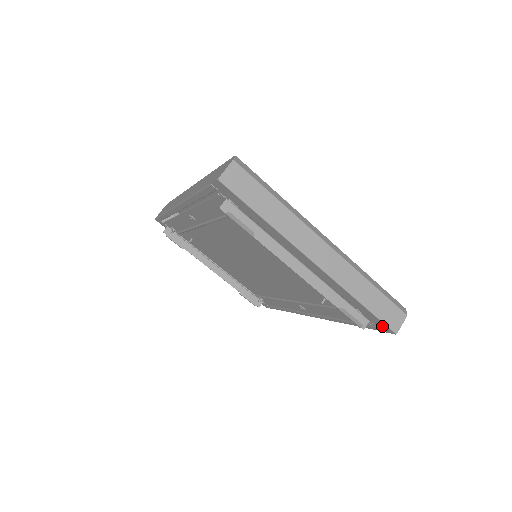
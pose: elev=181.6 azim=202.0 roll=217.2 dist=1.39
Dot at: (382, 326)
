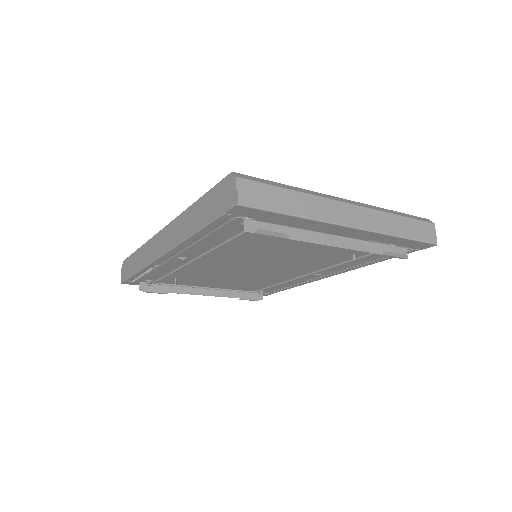
Dot at: (422, 246)
